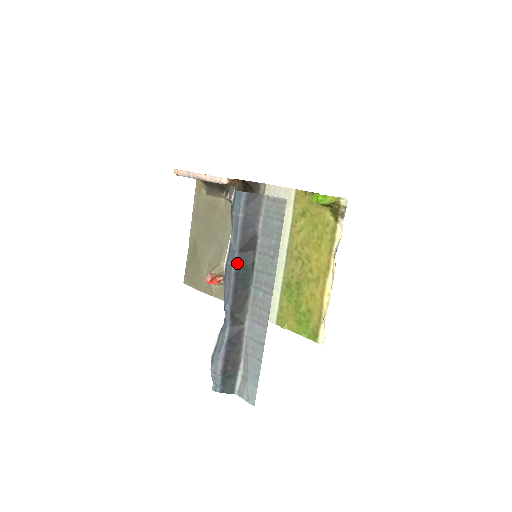
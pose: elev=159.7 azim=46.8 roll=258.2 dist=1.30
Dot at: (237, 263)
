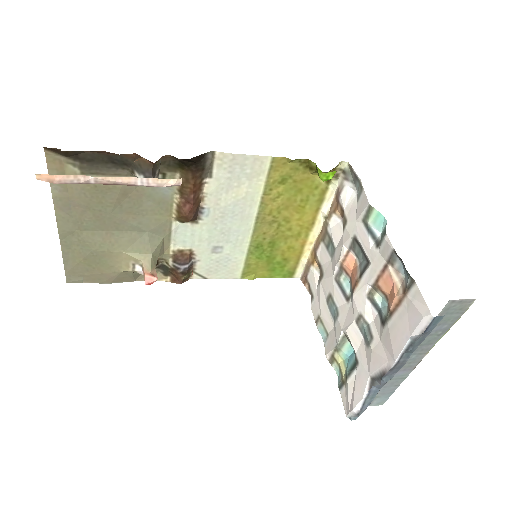
Dot at: occluded
